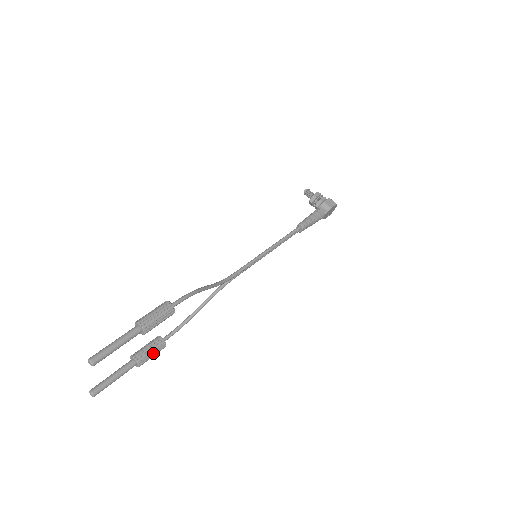
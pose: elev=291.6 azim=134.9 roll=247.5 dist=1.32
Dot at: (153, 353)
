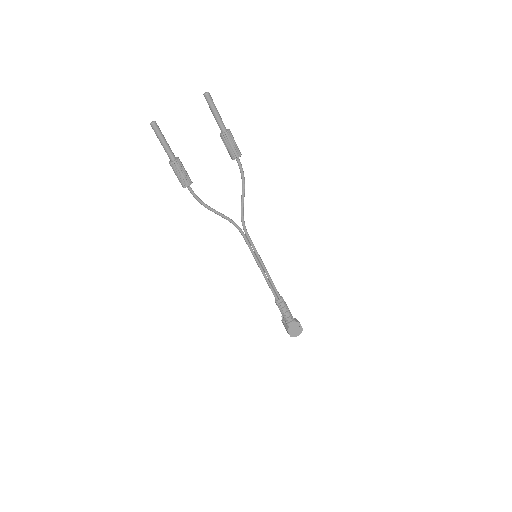
Dot at: (184, 173)
